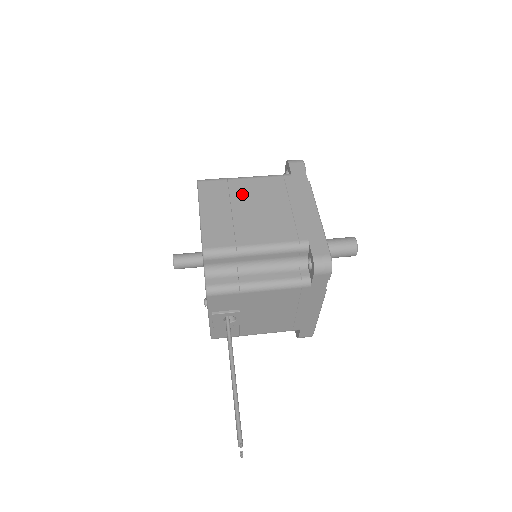
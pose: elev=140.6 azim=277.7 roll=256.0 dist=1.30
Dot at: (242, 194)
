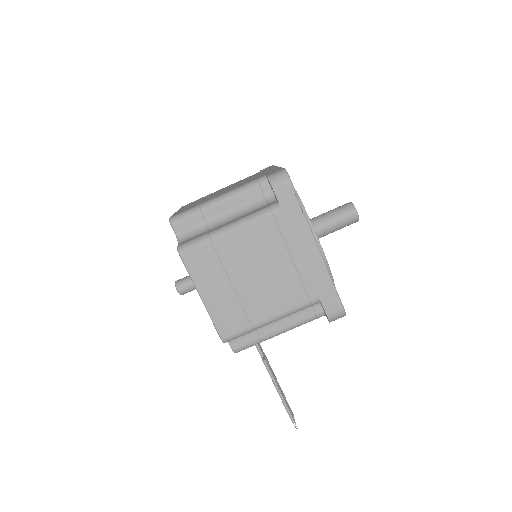
Dot at: (235, 258)
